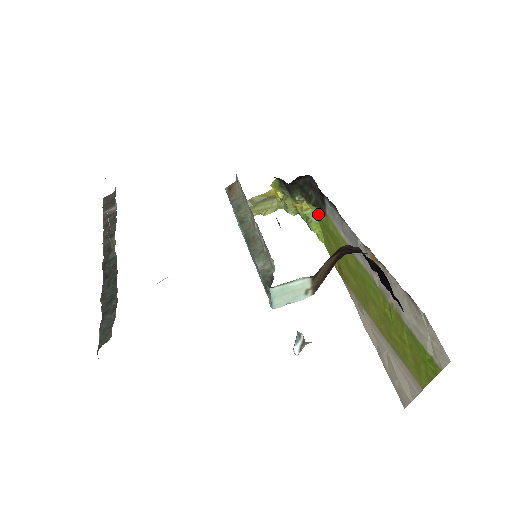
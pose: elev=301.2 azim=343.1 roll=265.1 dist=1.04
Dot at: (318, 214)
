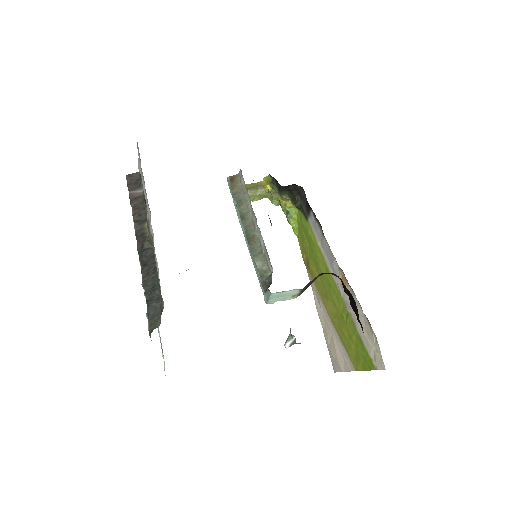
Dot at: (299, 214)
